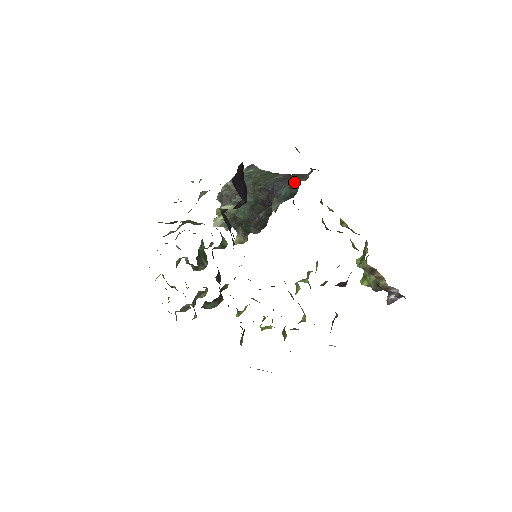
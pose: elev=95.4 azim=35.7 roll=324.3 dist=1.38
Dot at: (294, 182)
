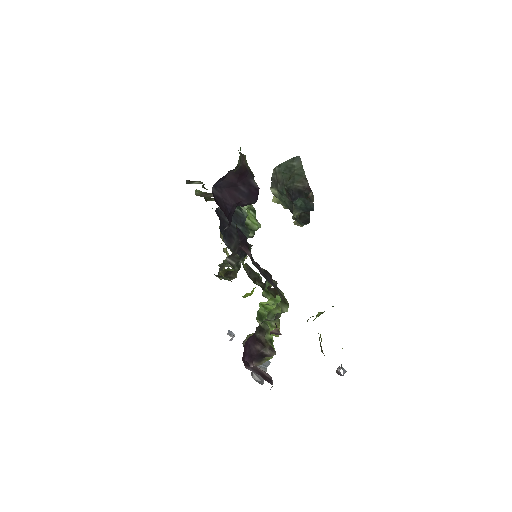
Dot at: (306, 198)
